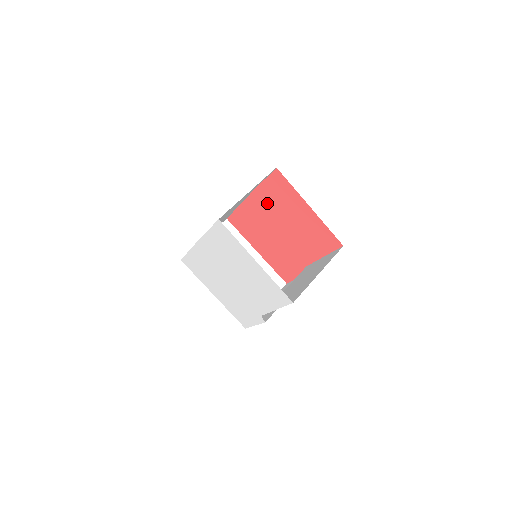
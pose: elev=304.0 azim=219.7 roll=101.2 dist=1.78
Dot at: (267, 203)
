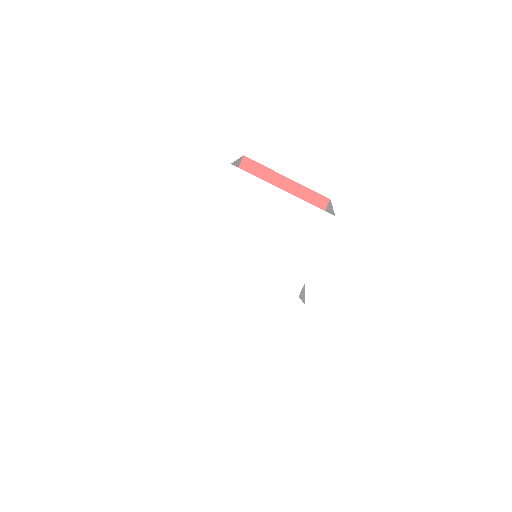
Dot at: occluded
